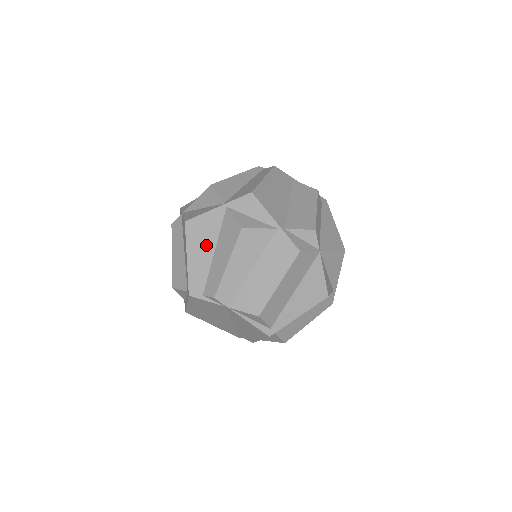
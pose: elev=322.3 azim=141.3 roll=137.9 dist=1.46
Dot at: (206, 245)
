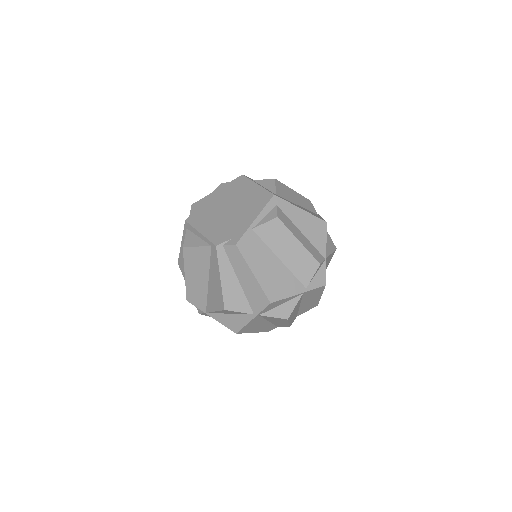
Dot at: (261, 325)
